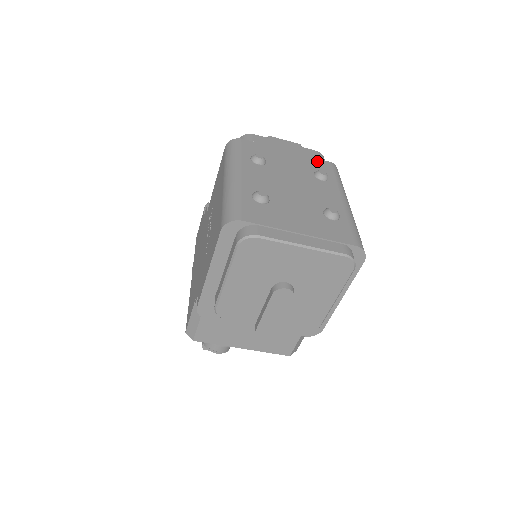
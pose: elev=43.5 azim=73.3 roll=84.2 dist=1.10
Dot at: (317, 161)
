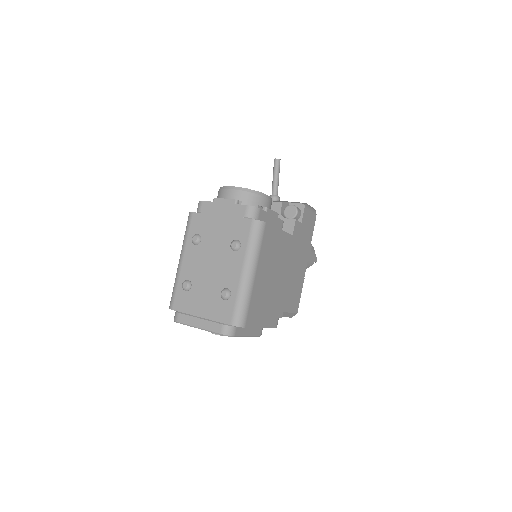
Dot at: (240, 223)
